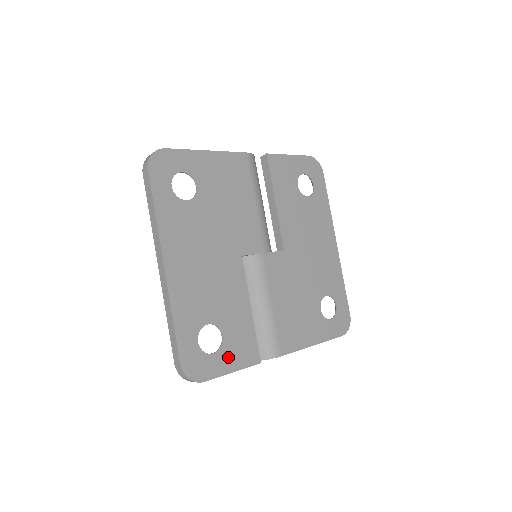
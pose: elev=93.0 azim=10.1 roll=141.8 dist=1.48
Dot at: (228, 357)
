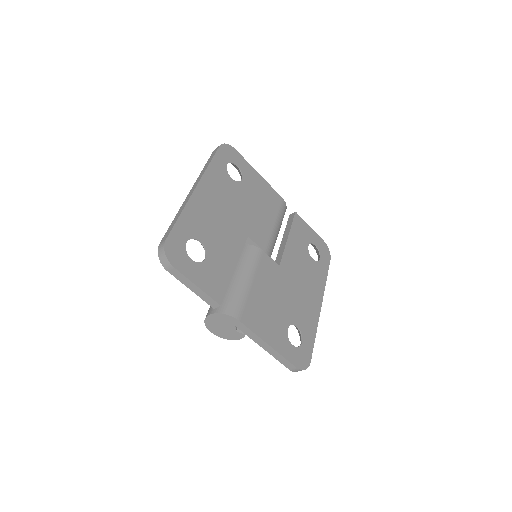
Dot at: (200, 274)
